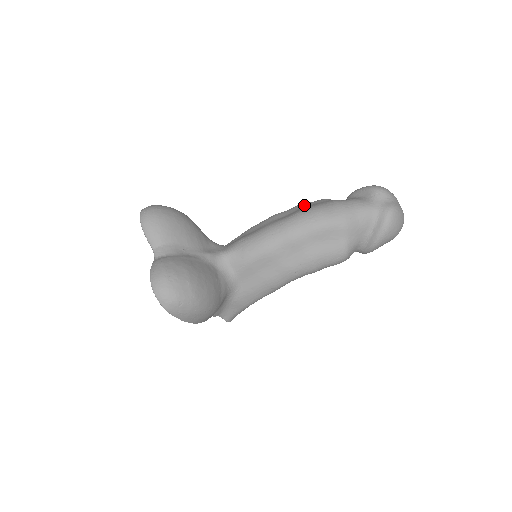
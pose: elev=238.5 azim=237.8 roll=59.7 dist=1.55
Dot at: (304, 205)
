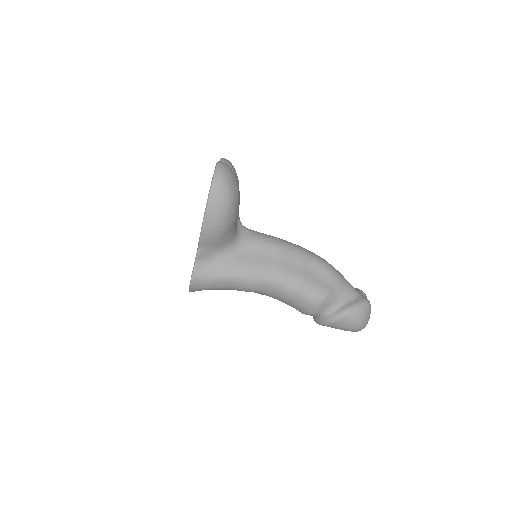
Dot at: occluded
